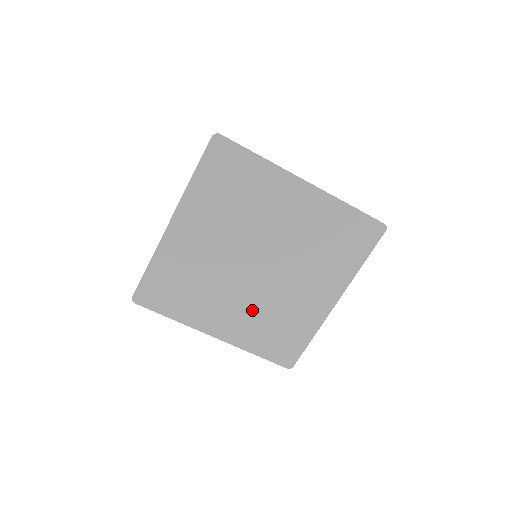
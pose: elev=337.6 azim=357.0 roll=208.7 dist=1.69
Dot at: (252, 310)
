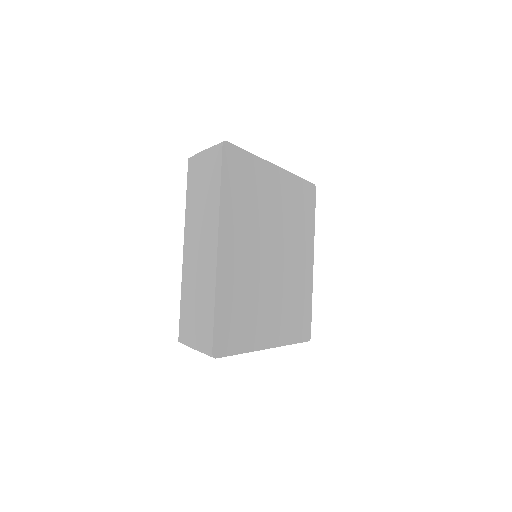
Dot at: (281, 302)
